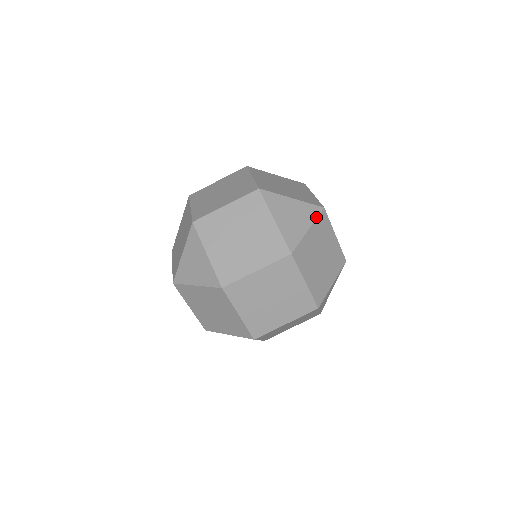
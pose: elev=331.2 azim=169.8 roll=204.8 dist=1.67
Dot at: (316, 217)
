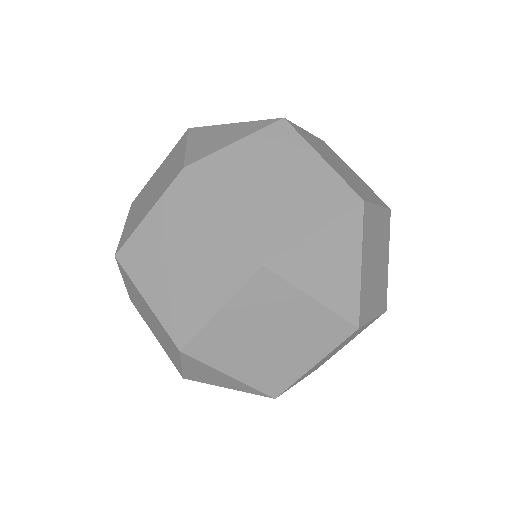
Dot at: (361, 232)
